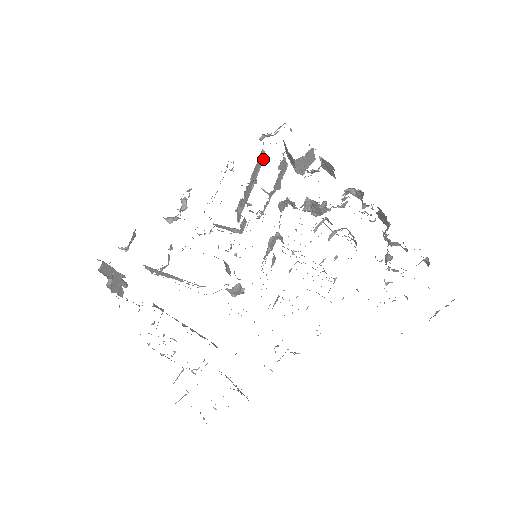
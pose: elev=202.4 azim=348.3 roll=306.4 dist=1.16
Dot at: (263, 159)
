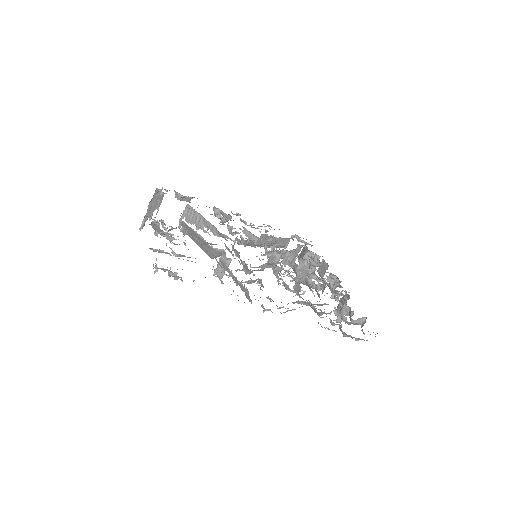
Dot at: (286, 245)
